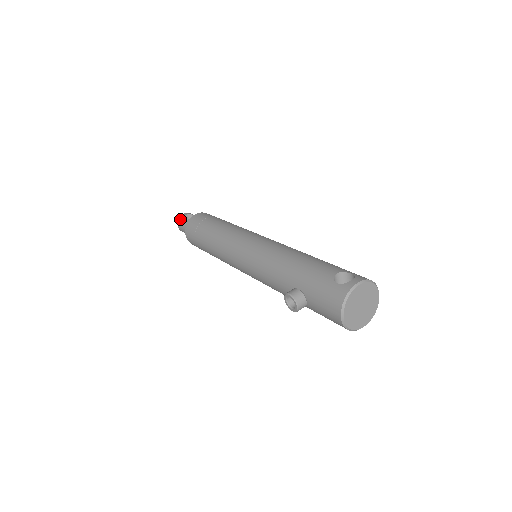
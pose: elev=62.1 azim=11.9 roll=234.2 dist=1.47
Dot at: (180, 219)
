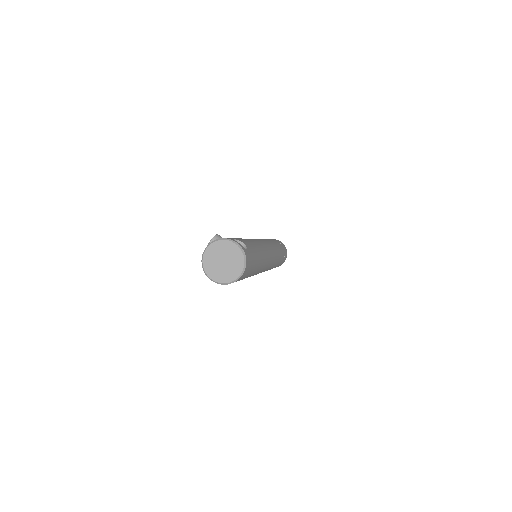
Dot at: occluded
